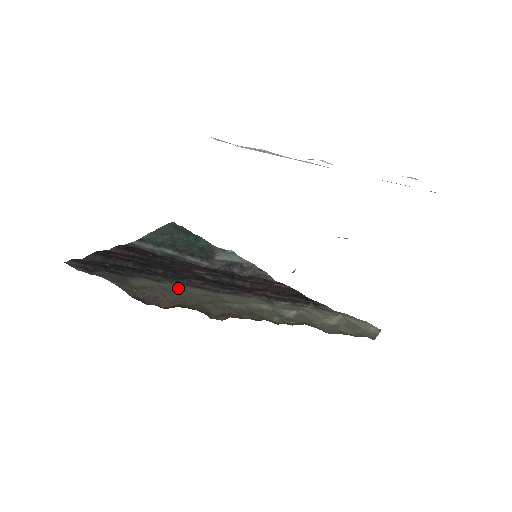
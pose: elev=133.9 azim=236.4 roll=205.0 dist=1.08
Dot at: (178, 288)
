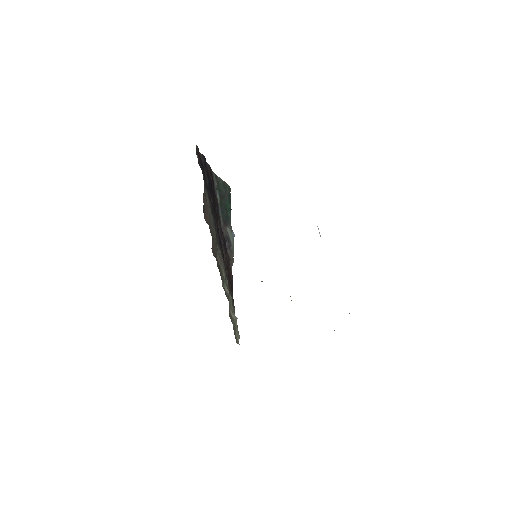
Dot at: (212, 219)
